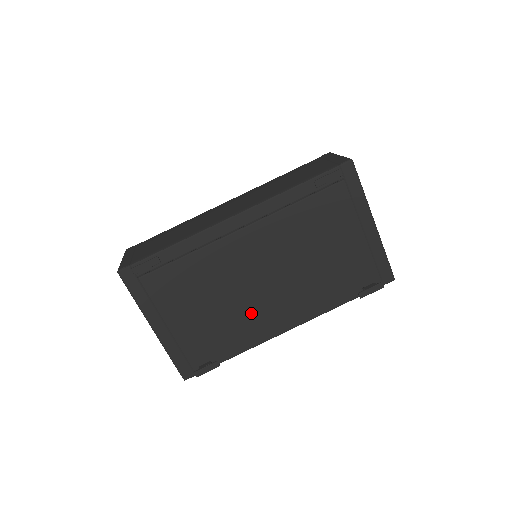
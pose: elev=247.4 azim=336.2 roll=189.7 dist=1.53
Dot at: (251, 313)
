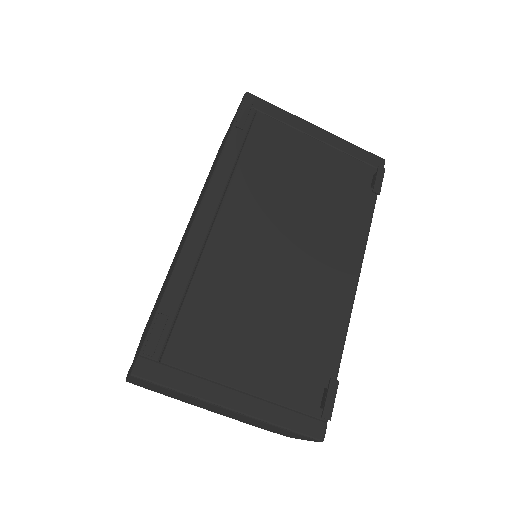
Dot at: (308, 296)
